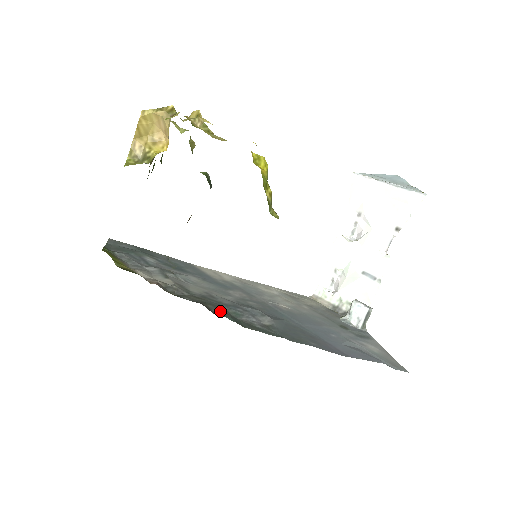
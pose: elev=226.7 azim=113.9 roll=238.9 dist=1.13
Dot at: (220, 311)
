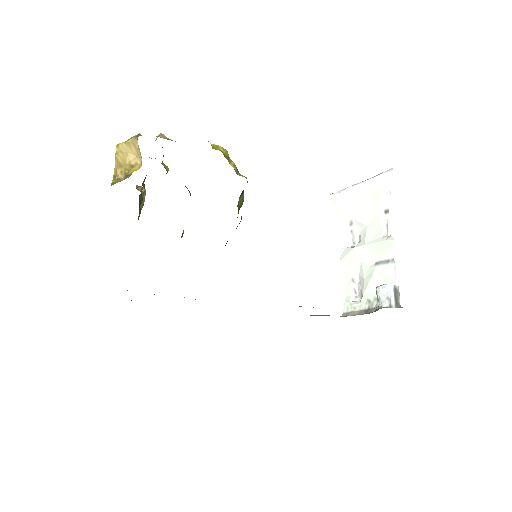
Dot at: occluded
